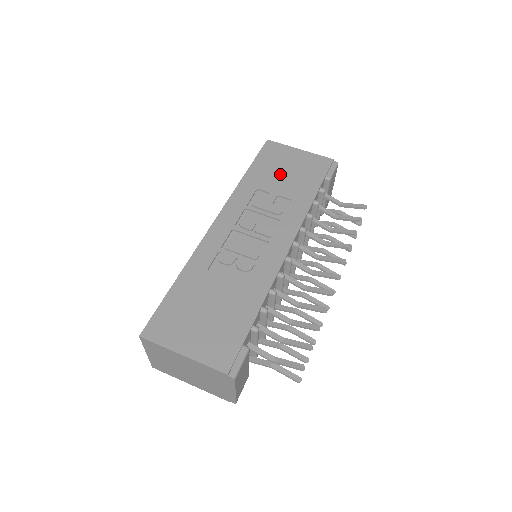
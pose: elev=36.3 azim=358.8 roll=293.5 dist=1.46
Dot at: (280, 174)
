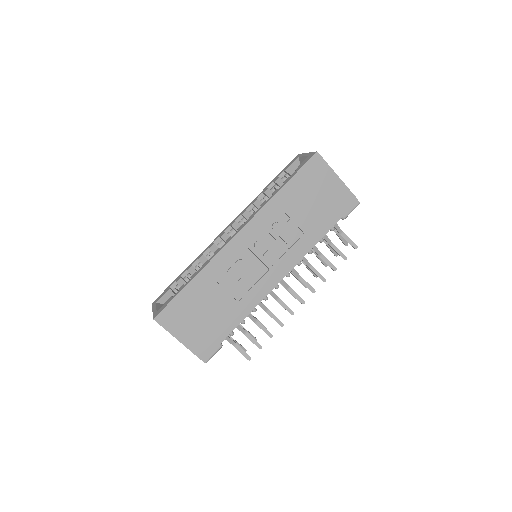
Dot at: (308, 201)
